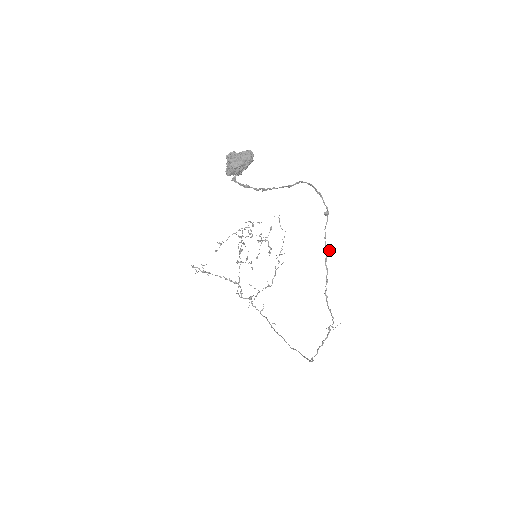
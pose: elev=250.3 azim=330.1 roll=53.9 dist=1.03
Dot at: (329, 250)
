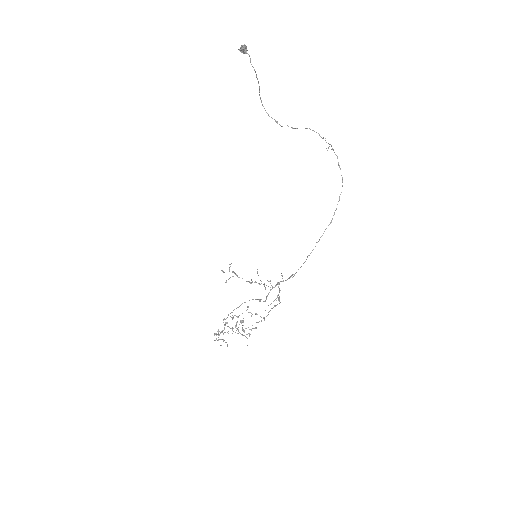
Dot at: occluded
